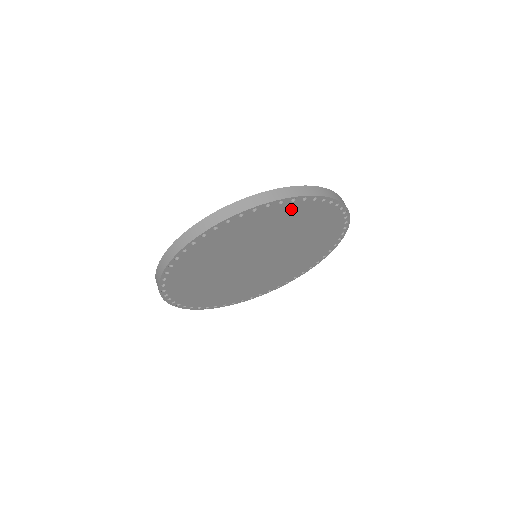
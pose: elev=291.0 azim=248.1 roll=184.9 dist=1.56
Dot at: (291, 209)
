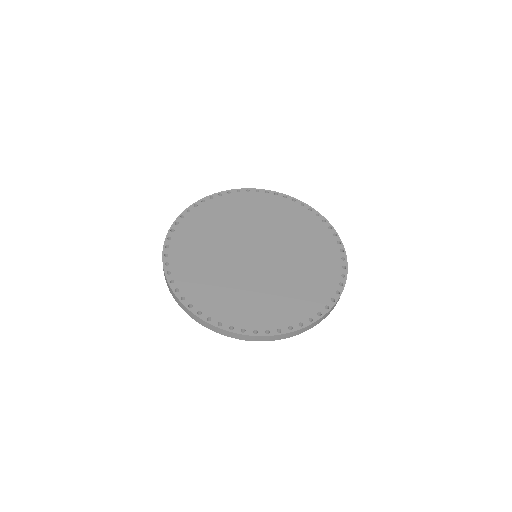
Dot at: (276, 203)
